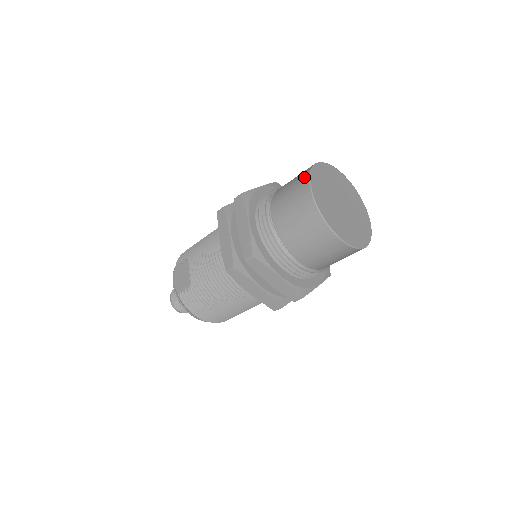
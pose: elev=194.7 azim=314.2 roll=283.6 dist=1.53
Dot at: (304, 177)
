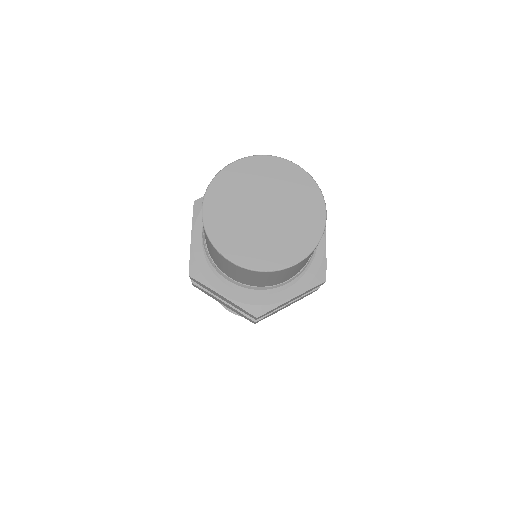
Dot at: occluded
